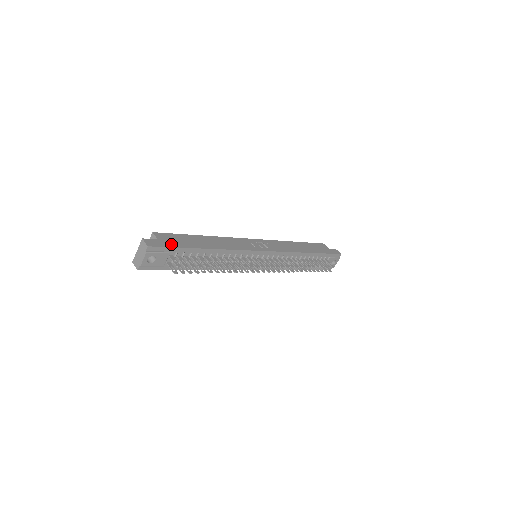
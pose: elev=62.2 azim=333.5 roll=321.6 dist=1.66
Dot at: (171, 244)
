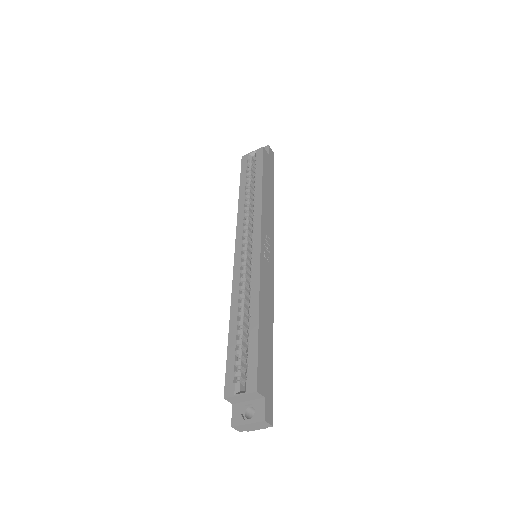
Dot at: (270, 386)
